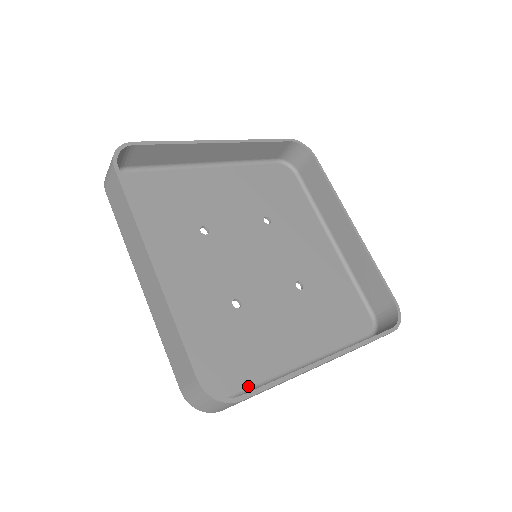
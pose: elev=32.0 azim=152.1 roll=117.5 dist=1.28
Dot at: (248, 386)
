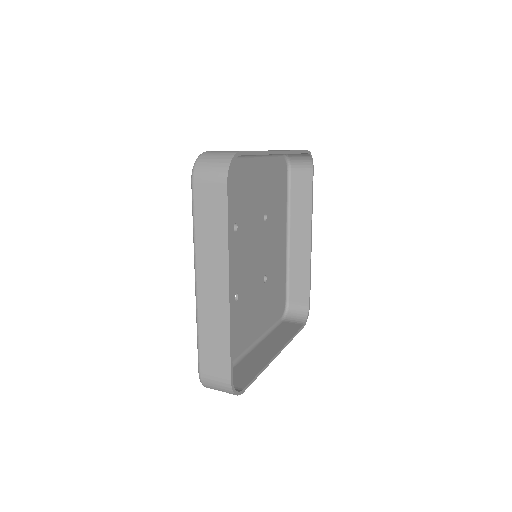
Dot at: occluded
